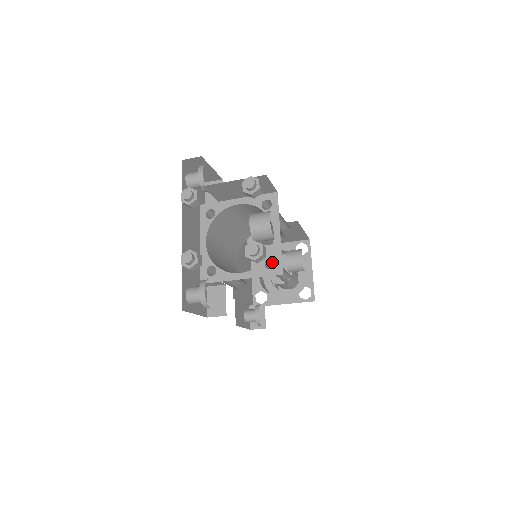
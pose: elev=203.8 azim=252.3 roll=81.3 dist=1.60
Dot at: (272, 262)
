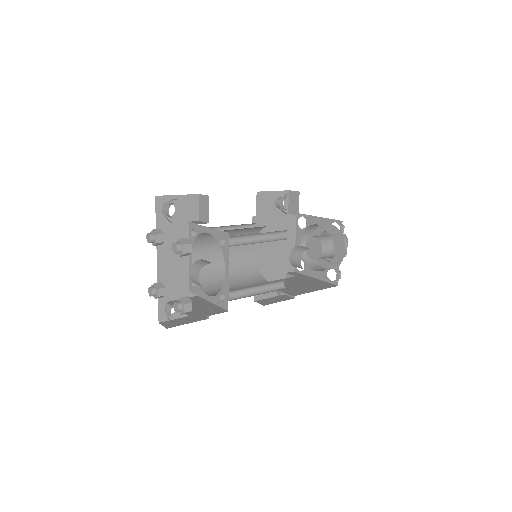
Dot at: (233, 290)
